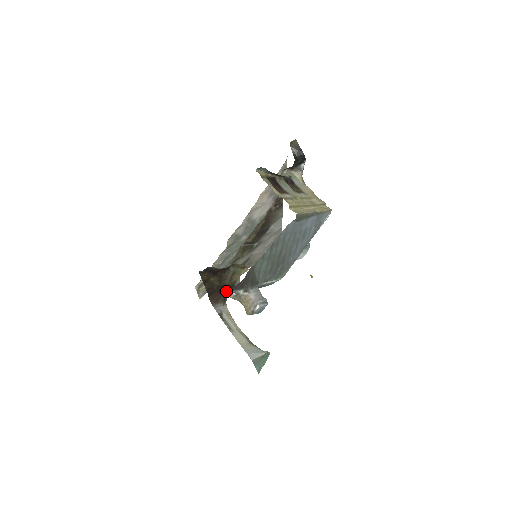
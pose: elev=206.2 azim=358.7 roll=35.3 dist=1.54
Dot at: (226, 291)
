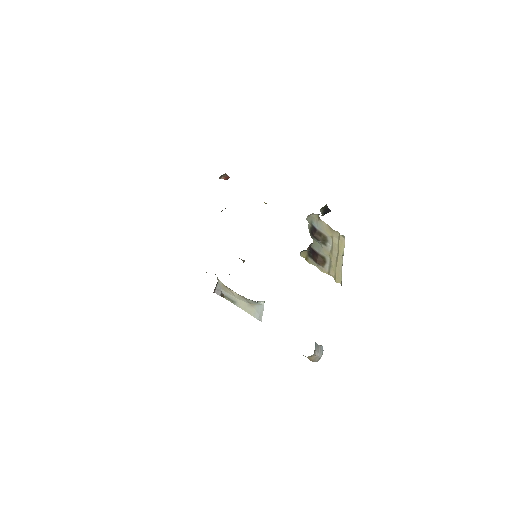
Dot at: occluded
